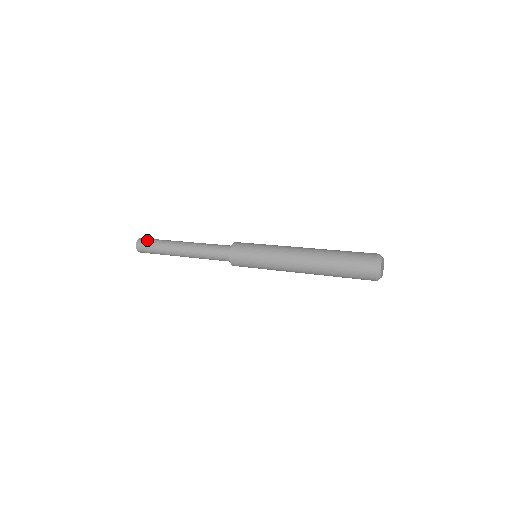
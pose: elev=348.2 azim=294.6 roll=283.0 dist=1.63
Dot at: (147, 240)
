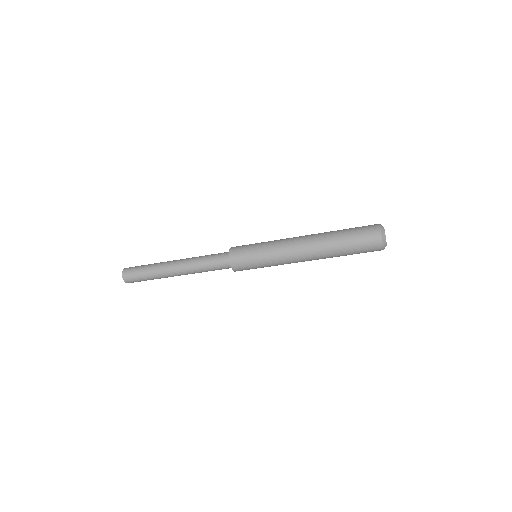
Dot at: occluded
